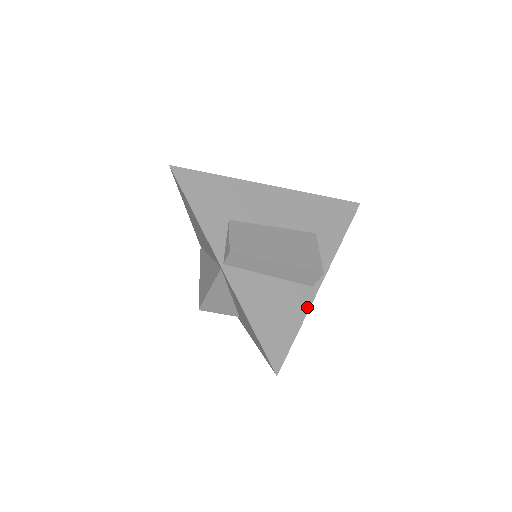
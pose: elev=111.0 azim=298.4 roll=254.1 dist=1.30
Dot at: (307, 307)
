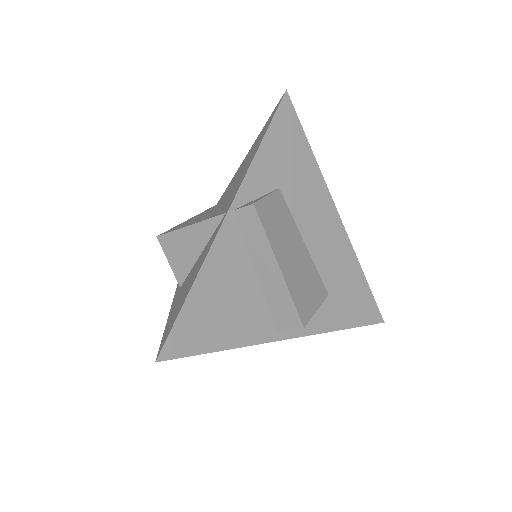
Dot at: (253, 341)
